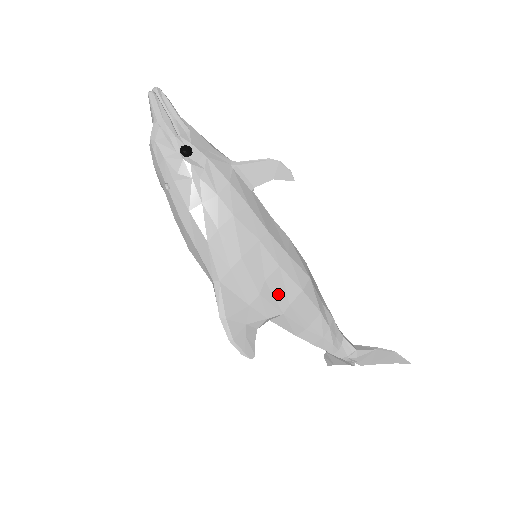
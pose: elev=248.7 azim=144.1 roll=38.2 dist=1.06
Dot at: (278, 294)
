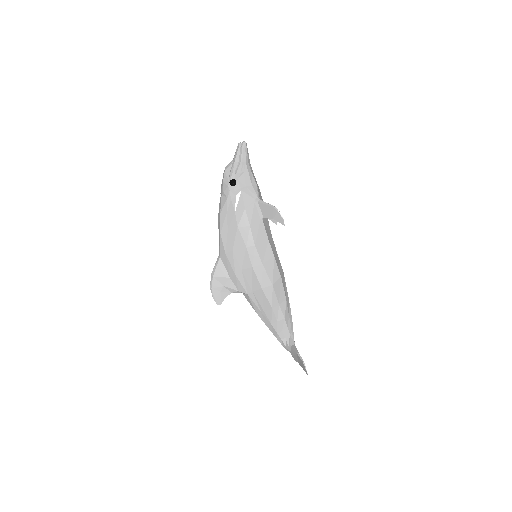
Dot at: (247, 282)
